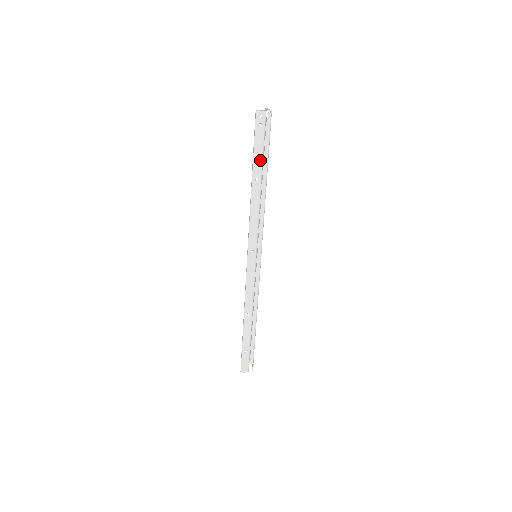
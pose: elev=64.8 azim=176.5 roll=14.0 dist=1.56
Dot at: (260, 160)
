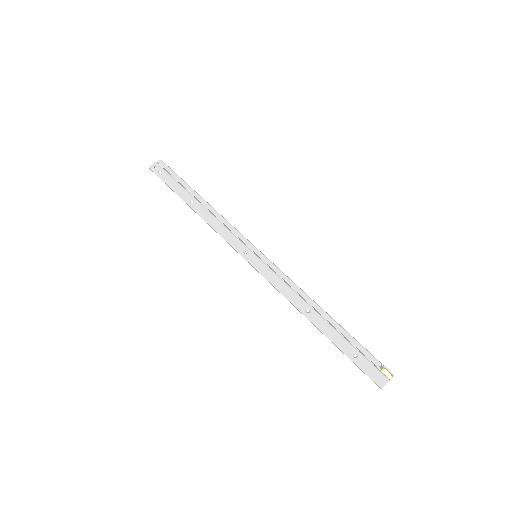
Dot at: (181, 189)
